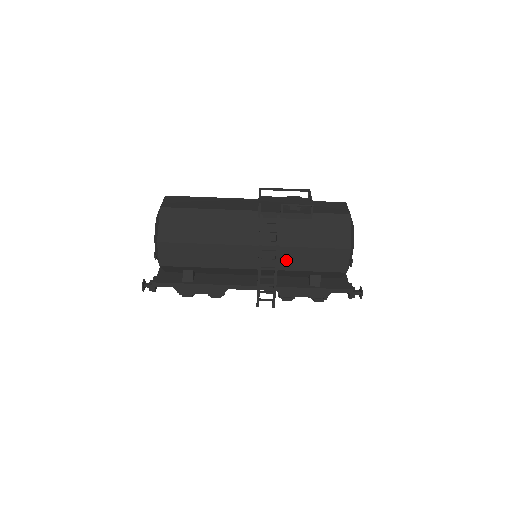
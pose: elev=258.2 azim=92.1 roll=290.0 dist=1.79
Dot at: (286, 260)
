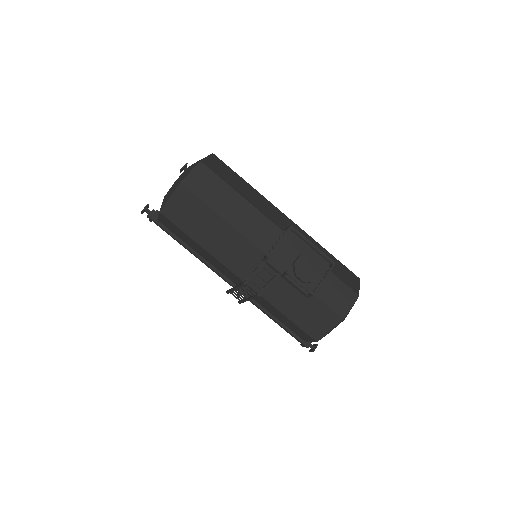
Dot at: (262, 302)
